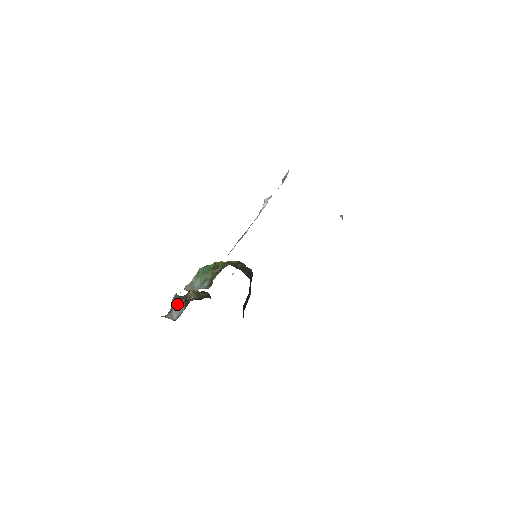
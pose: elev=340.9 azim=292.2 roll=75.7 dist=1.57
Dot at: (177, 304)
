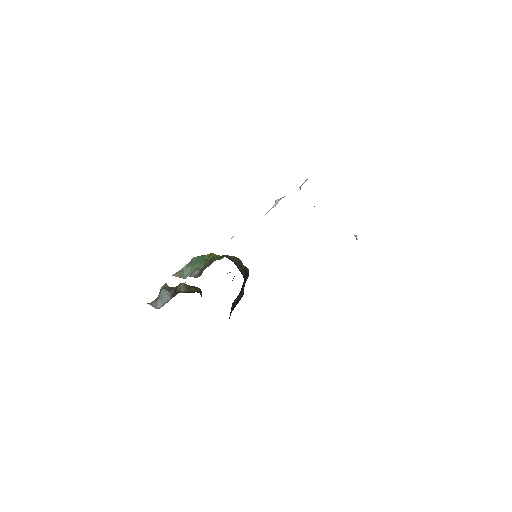
Dot at: (164, 293)
